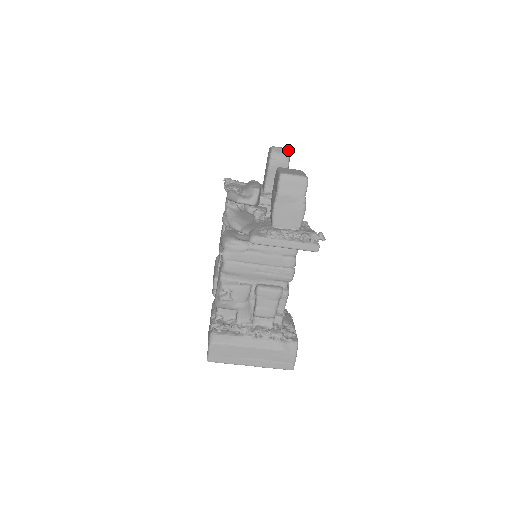
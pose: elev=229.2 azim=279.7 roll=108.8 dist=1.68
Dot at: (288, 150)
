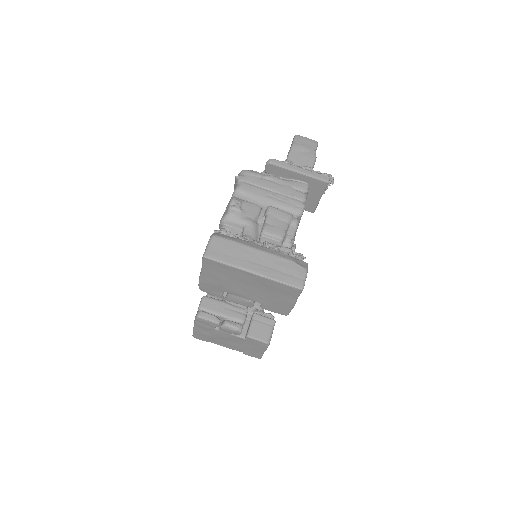
Dot at: occluded
